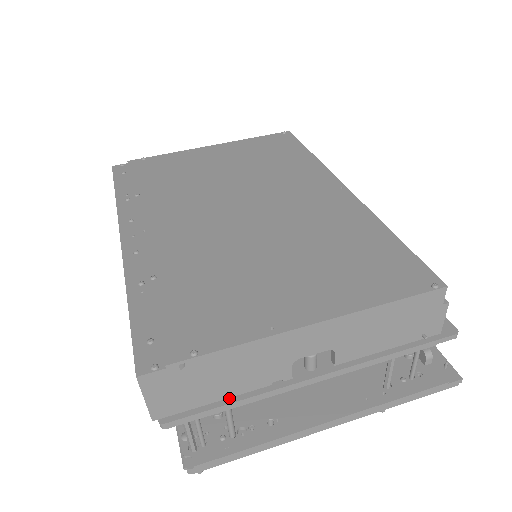
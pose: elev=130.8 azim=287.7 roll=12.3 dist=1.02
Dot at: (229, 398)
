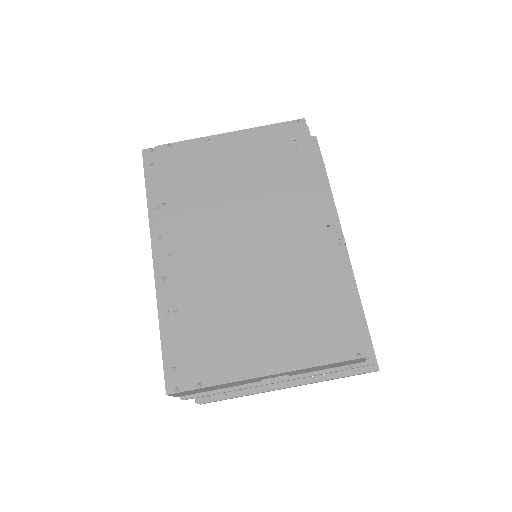
Dot at: (221, 389)
